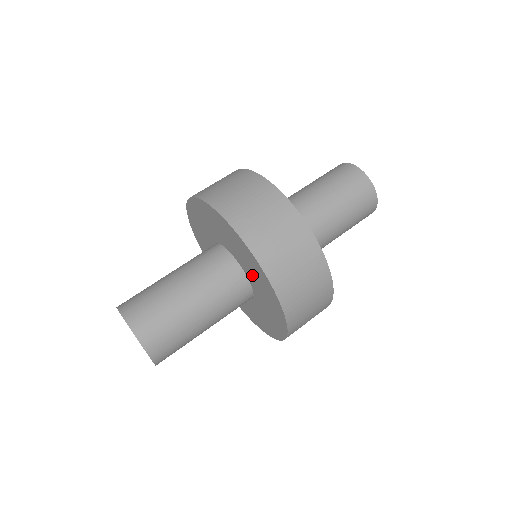
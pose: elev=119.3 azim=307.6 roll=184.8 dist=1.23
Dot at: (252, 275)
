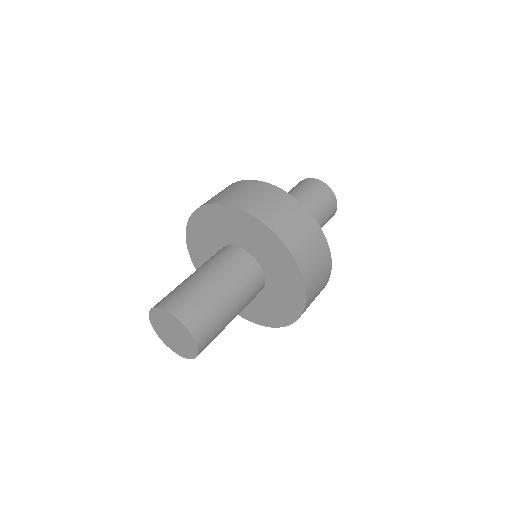
Dot at: (256, 246)
